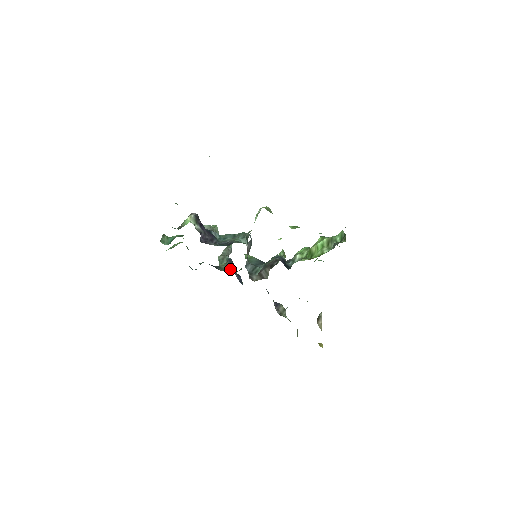
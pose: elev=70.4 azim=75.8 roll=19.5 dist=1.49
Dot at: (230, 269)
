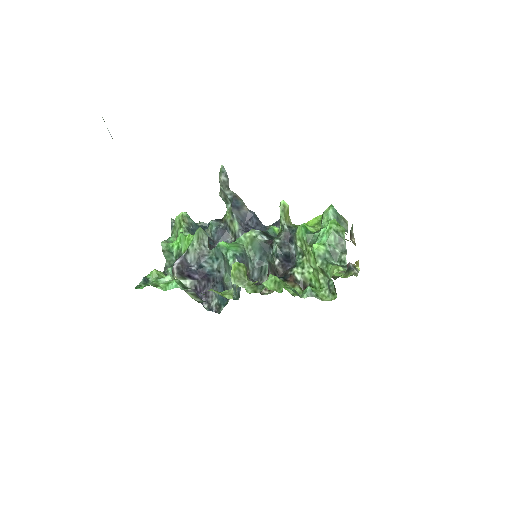
Dot at: (240, 233)
